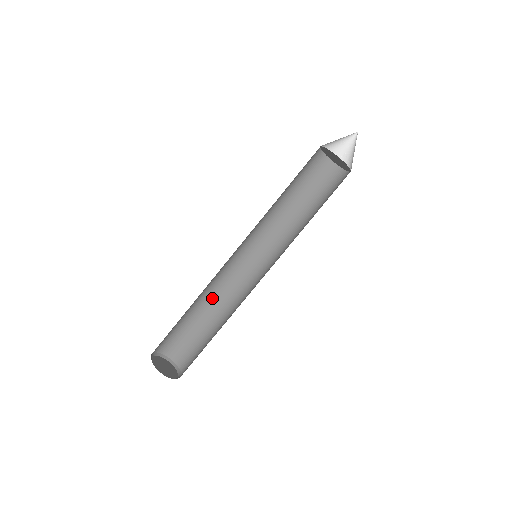
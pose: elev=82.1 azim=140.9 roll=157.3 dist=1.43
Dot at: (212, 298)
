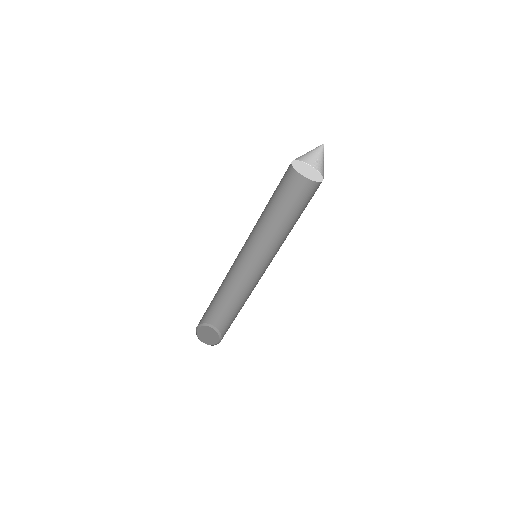
Dot at: (230, 283)
